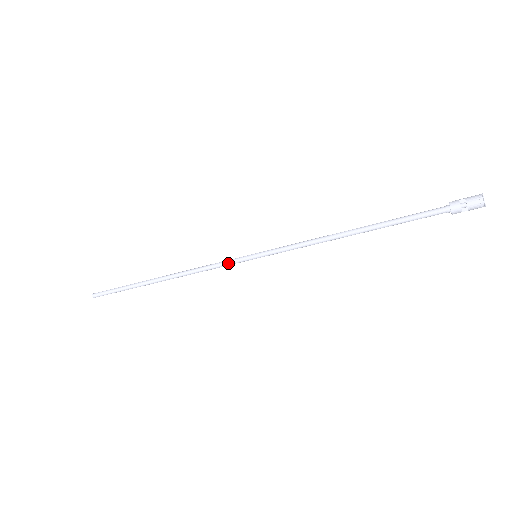
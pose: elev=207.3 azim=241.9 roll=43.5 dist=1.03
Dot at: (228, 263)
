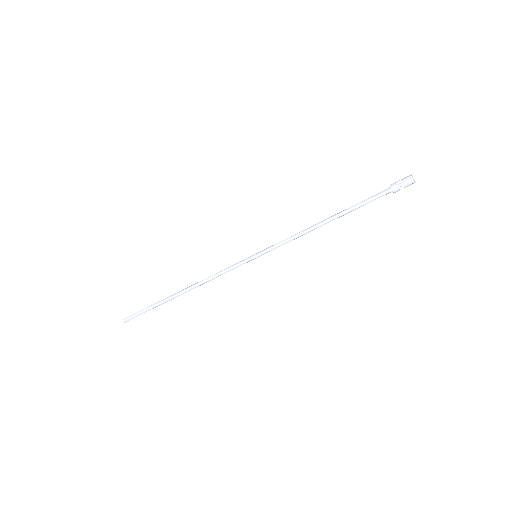
Dot at: (235, 267)
